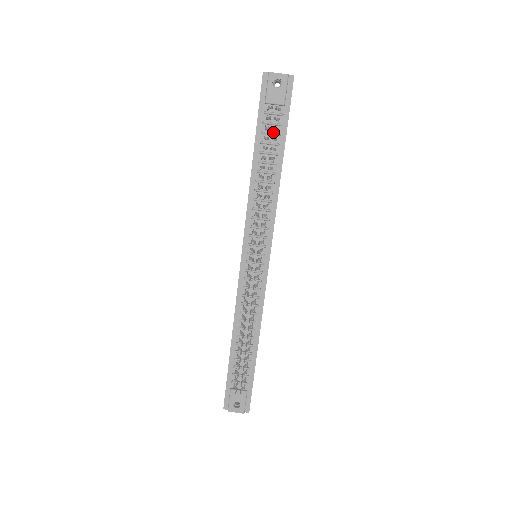
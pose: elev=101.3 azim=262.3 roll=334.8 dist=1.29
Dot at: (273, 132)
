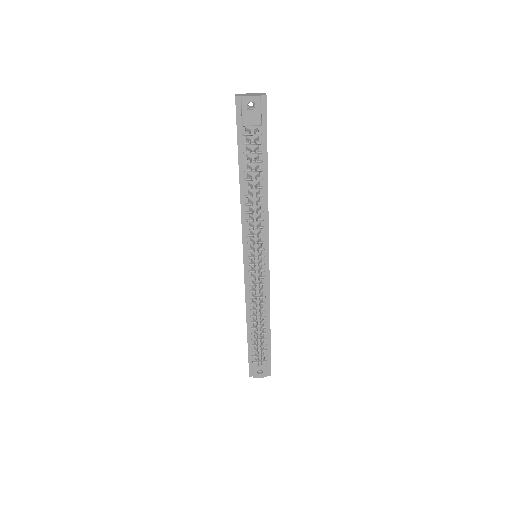
Dot at: occluded
